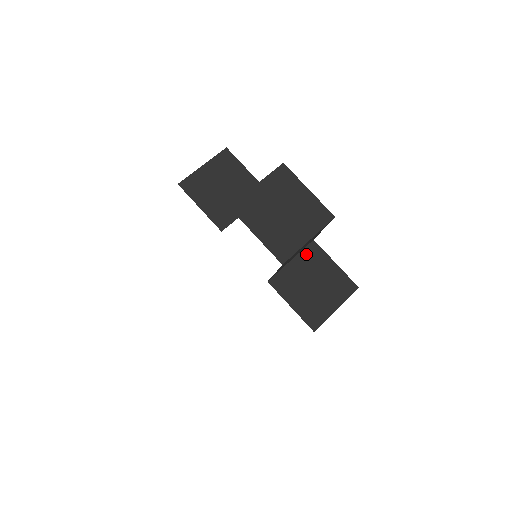
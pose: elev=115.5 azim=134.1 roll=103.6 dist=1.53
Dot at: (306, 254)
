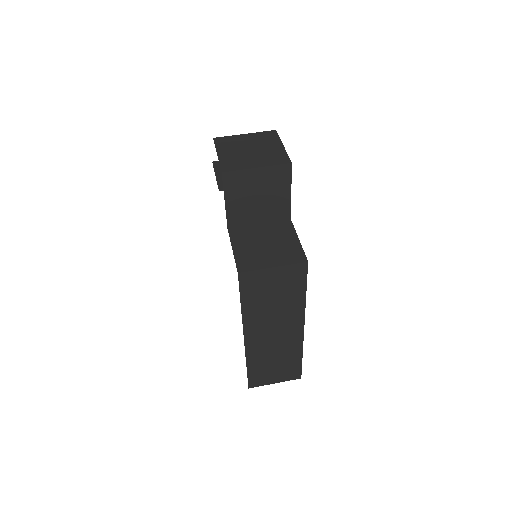
Dot at: (276, 224)
